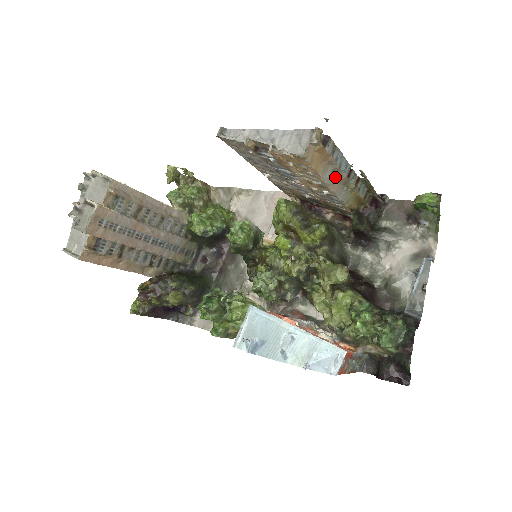
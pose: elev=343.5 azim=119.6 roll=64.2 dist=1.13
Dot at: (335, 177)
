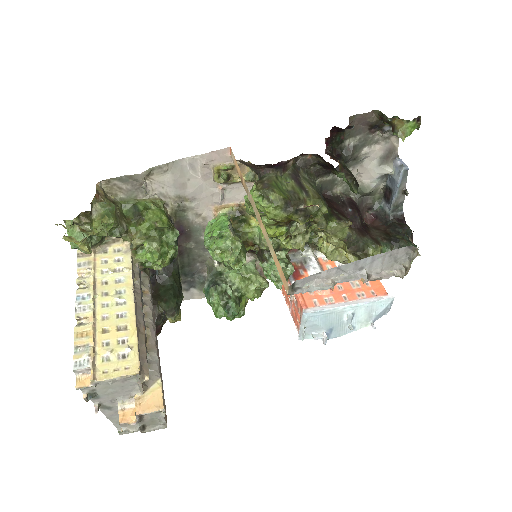
Dot at: occluded
